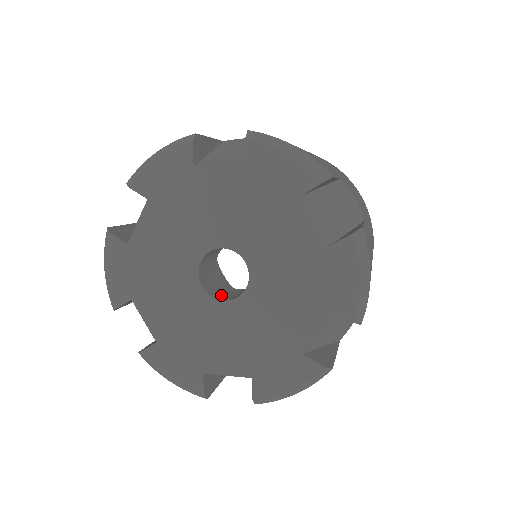
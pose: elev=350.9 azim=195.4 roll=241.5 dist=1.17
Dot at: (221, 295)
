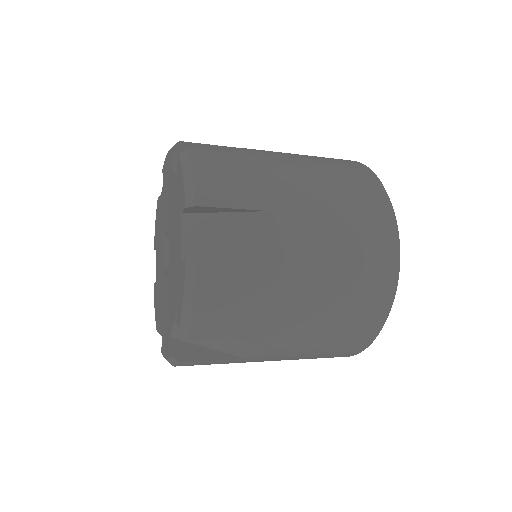
Dot at: occluded
